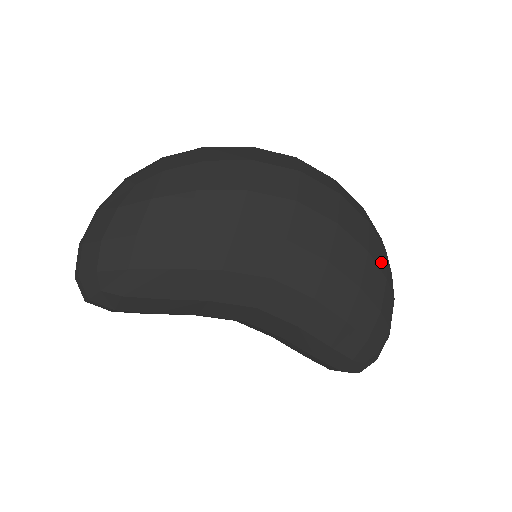
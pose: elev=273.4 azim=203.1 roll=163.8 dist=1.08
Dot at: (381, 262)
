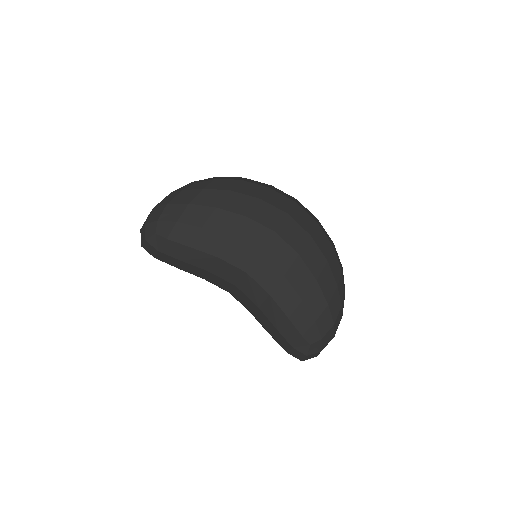
Dot at: (336, 274)
